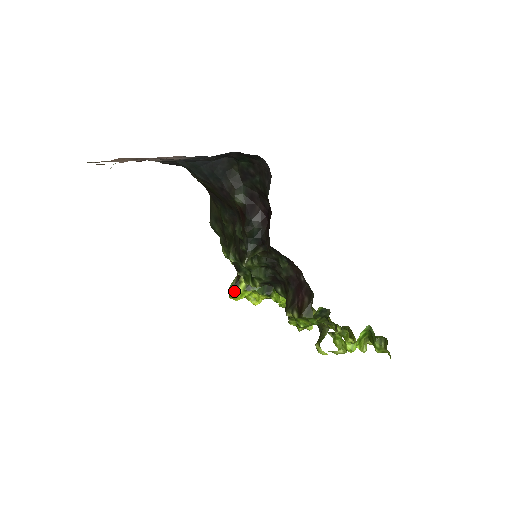
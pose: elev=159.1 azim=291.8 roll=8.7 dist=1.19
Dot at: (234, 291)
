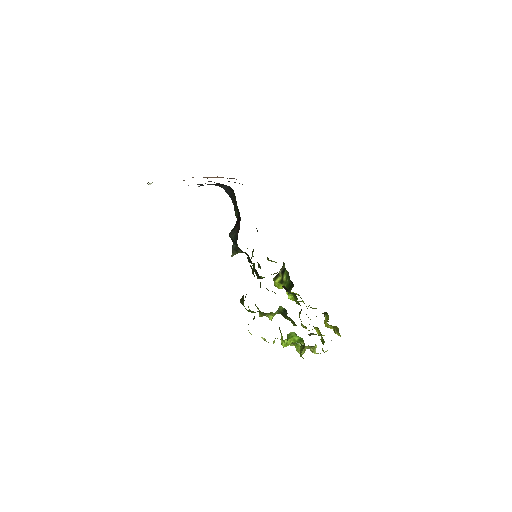
Dot at: (274, 281)
